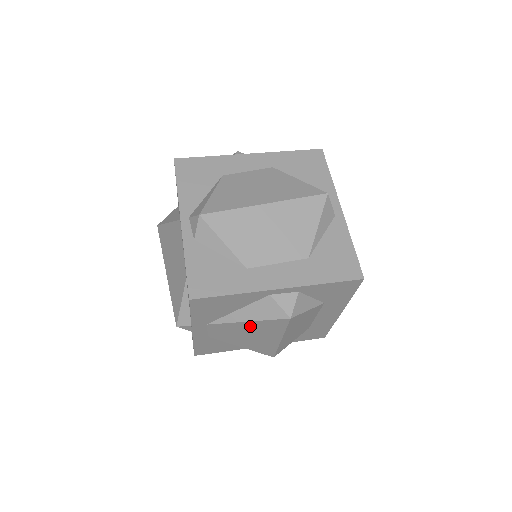
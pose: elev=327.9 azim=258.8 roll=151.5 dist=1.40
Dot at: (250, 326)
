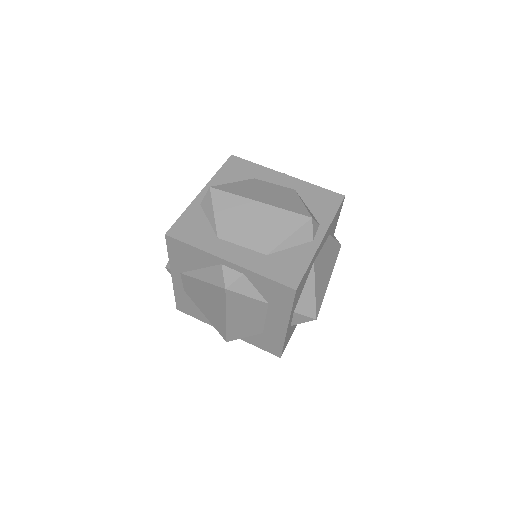
Dot at: (205, 288)
